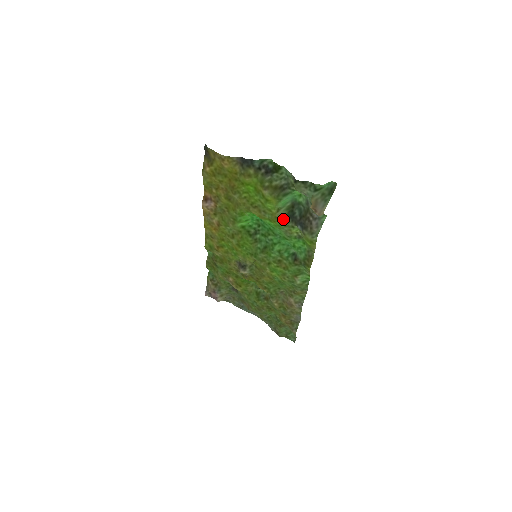
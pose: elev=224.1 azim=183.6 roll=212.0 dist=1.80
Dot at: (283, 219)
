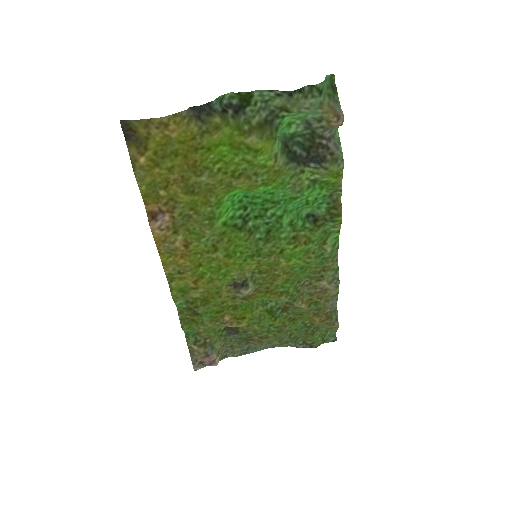
Dot at: (285, 169)
